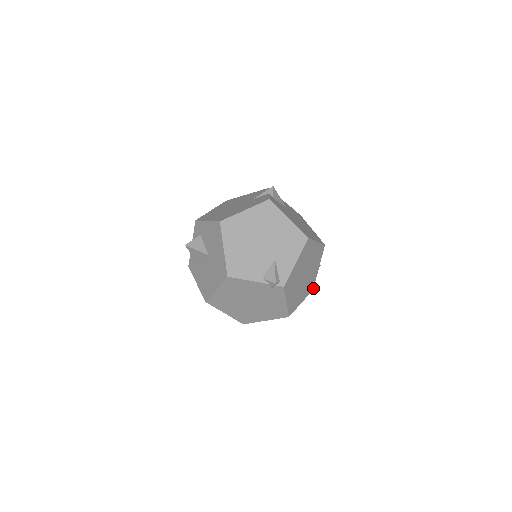
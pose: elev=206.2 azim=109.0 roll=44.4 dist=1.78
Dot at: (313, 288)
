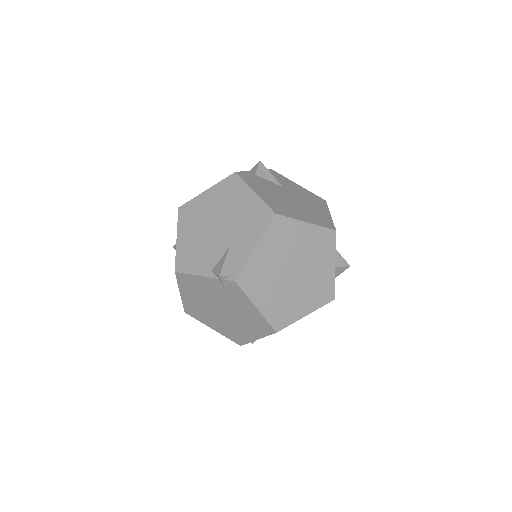
Dot at: (334, 297)
